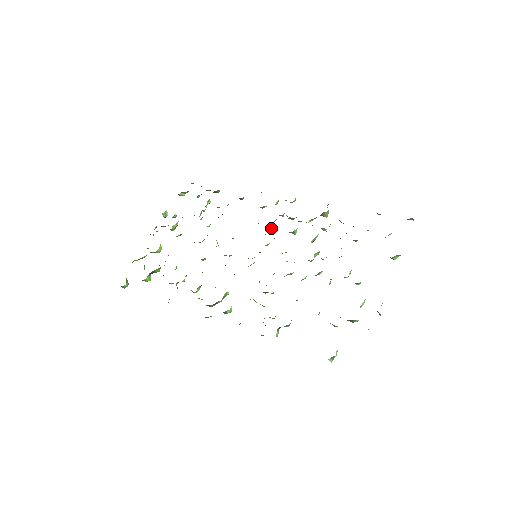
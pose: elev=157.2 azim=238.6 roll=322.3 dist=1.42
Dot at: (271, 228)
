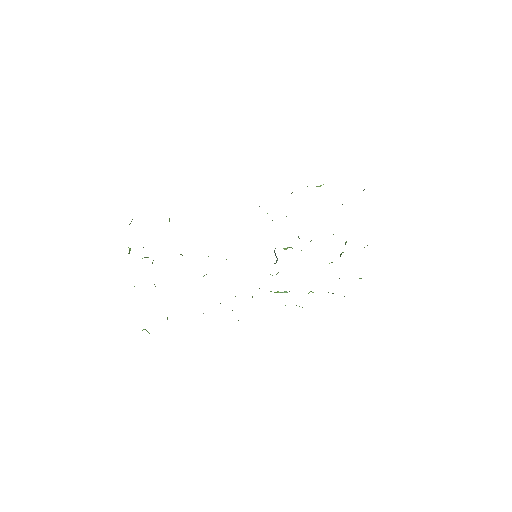
Dot at: occluded
